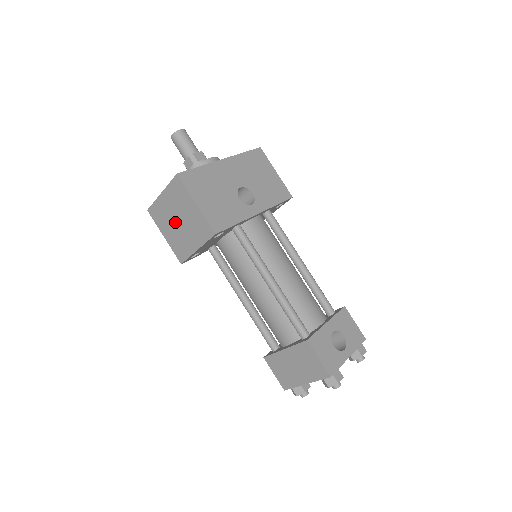
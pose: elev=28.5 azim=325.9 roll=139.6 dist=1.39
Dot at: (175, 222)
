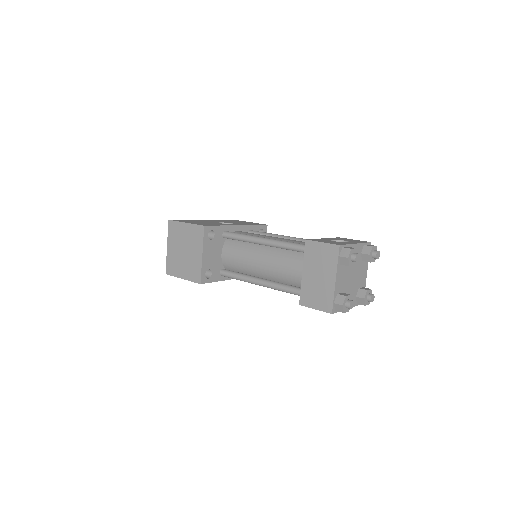
Dot at: (182, 255)
